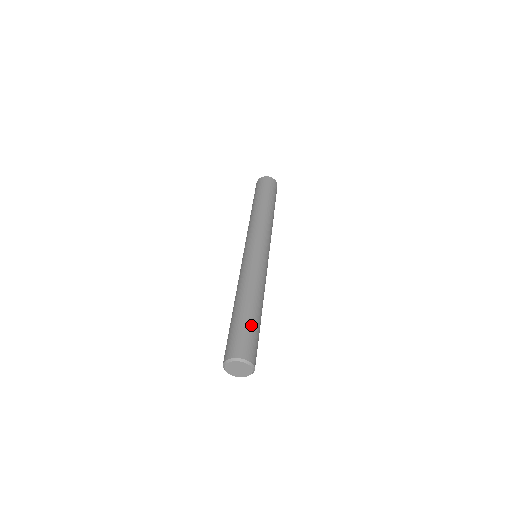
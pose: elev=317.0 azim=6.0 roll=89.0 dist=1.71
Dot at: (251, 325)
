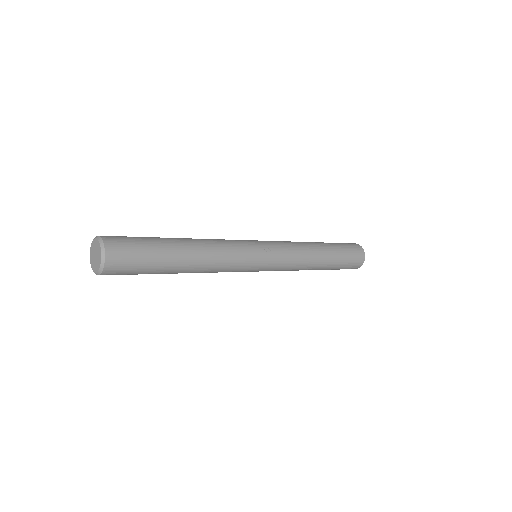
Dot at: (150, 238)
